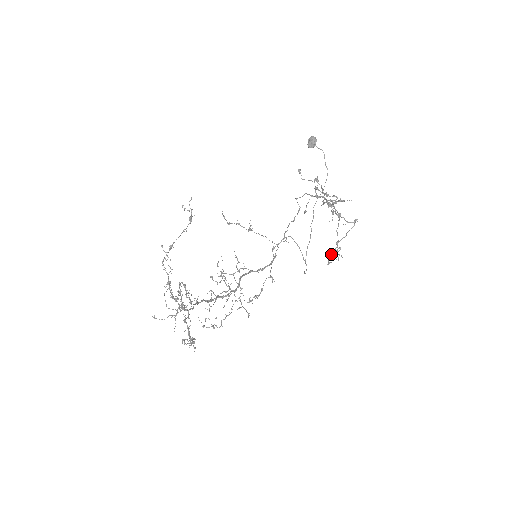
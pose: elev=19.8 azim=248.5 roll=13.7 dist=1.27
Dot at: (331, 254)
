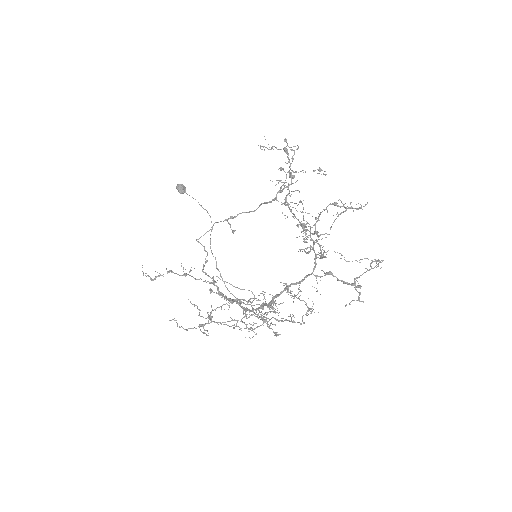
Dot at: (304, 232)
